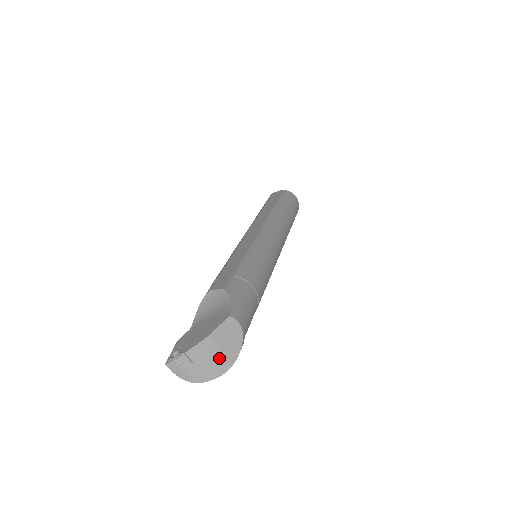
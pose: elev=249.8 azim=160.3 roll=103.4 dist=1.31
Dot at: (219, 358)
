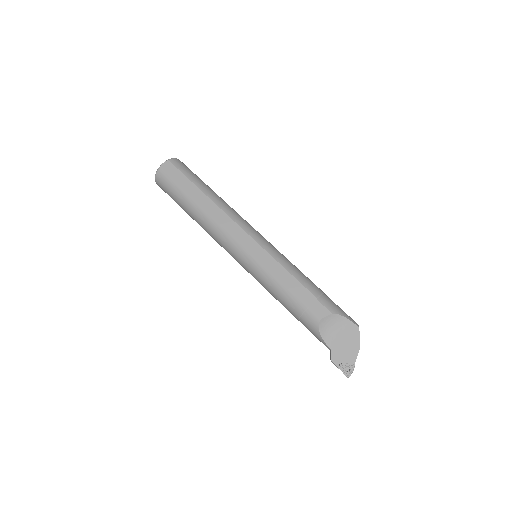
Dot at: occluded
